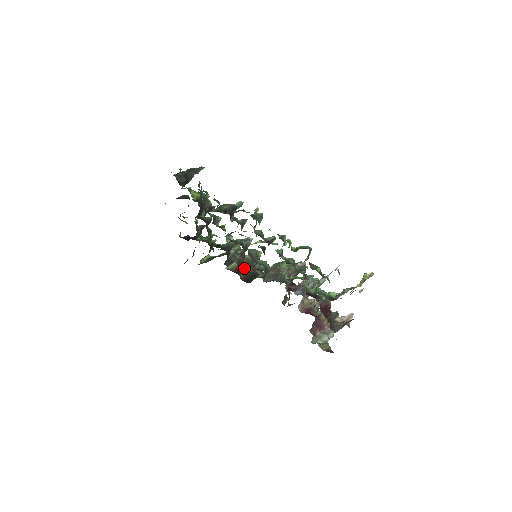
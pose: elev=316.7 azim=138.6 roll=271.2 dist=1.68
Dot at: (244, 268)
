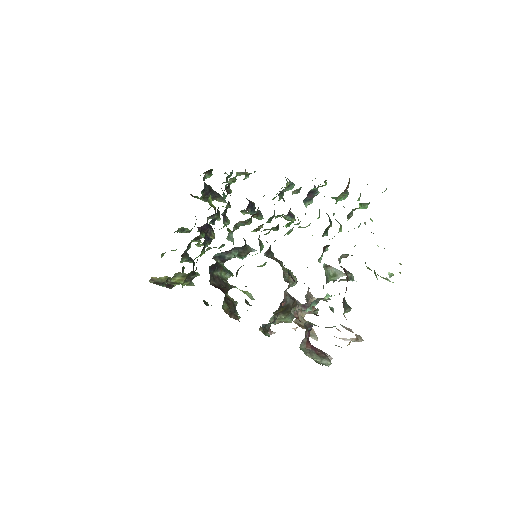
Dot at: occluded
